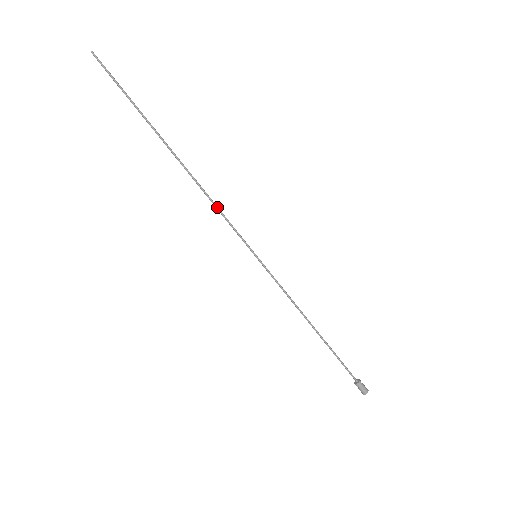
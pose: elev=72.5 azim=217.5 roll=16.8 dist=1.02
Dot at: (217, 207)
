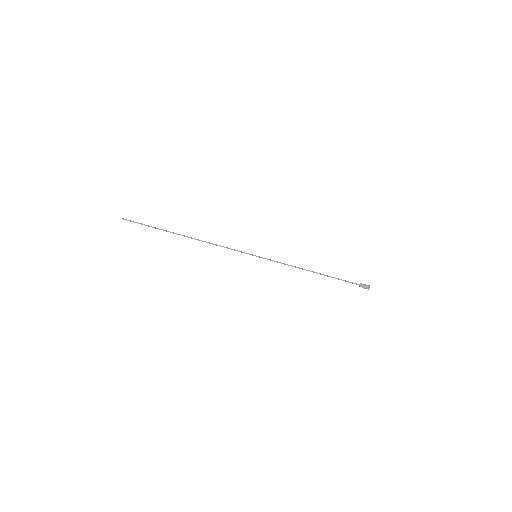
Dot at: (221, 246)
